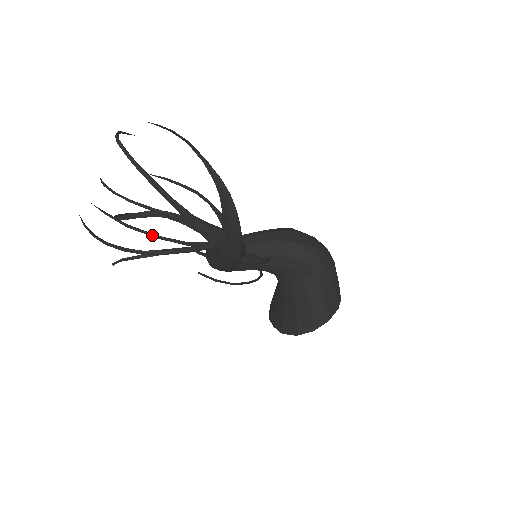
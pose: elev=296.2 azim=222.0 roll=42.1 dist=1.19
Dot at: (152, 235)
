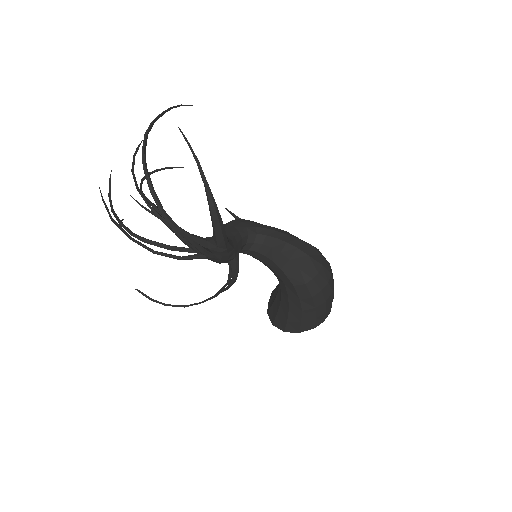
Dot at: (127, 235)
